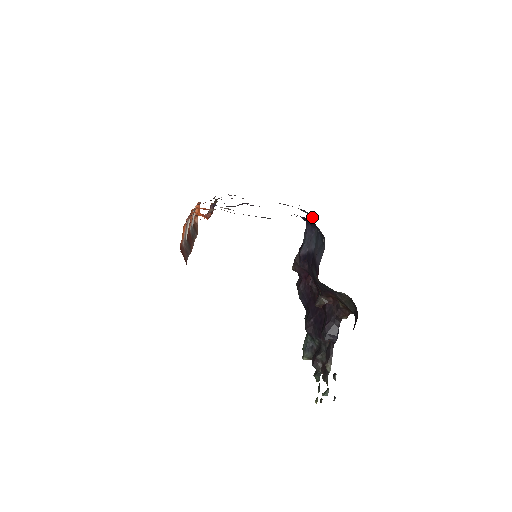
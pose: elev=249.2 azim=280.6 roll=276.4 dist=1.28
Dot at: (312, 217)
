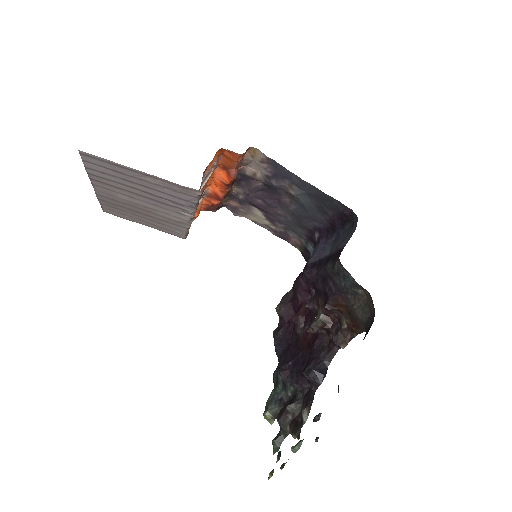
Dot at: occluded
